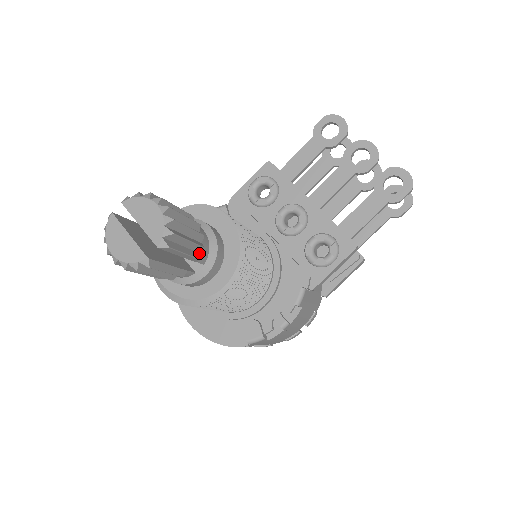
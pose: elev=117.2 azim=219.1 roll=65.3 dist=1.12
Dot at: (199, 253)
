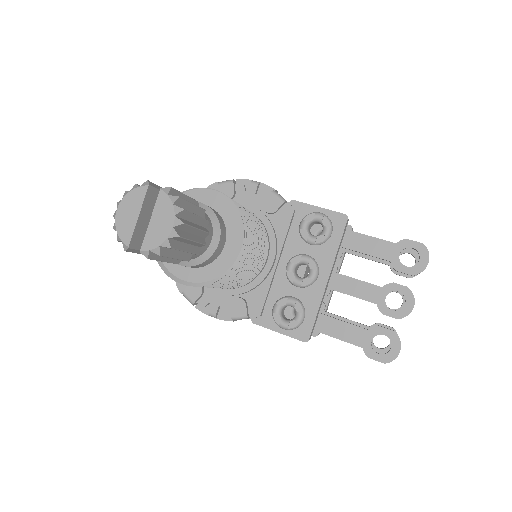
Dot at: occluded
